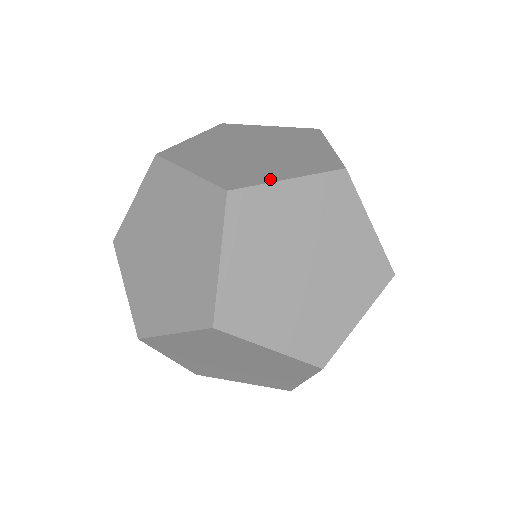
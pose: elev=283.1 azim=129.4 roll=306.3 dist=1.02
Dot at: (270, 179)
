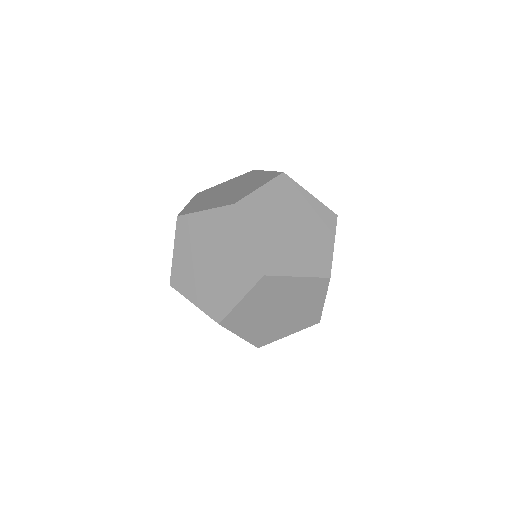
Dot at: (251, 192)
